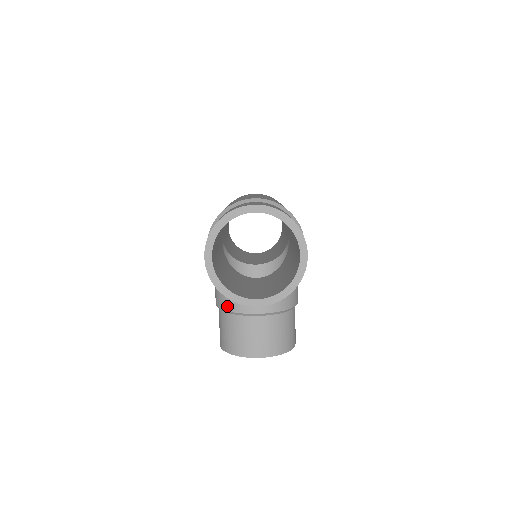
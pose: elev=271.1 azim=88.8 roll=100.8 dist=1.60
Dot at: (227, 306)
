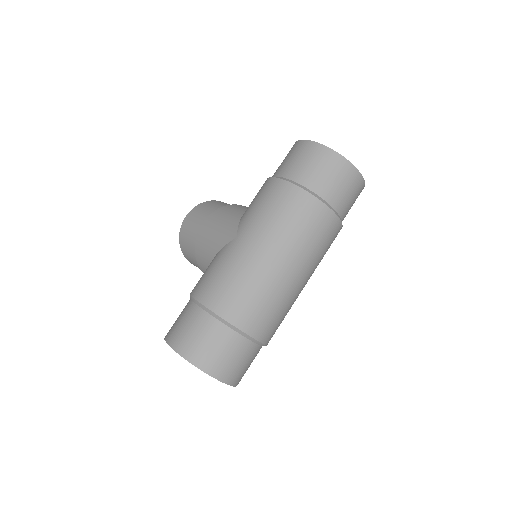
Dot at: (197, 257)
